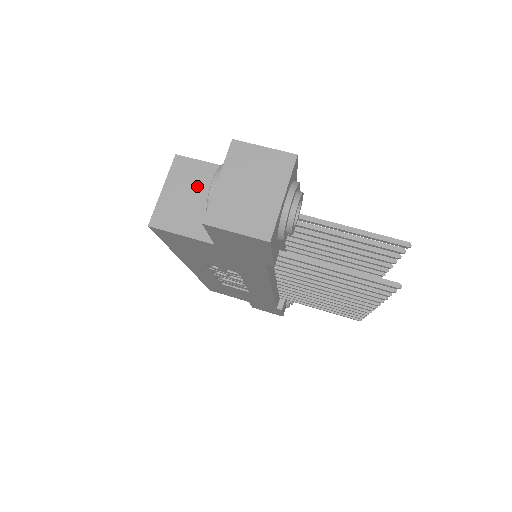
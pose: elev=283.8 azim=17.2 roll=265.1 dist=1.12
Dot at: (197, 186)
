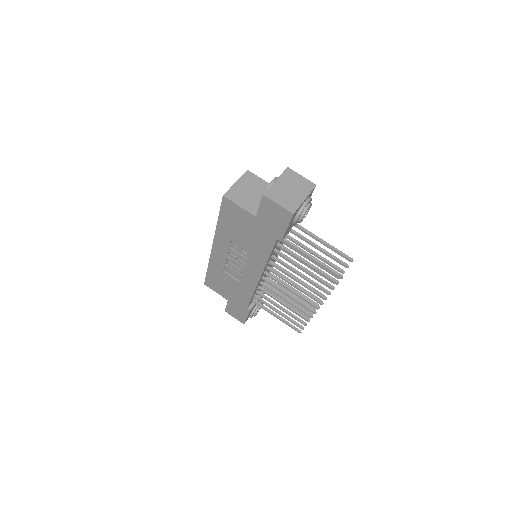
Dot at: (255, 188)
